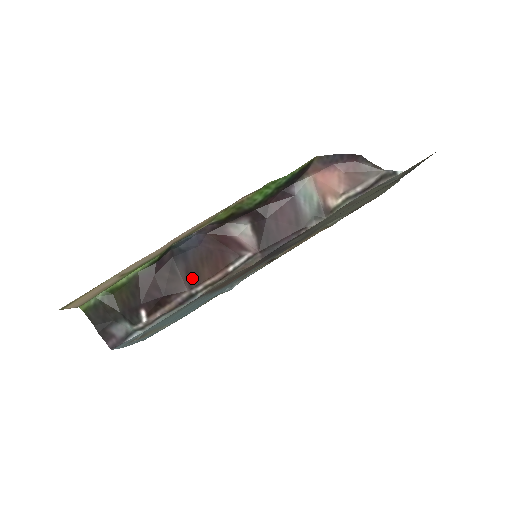
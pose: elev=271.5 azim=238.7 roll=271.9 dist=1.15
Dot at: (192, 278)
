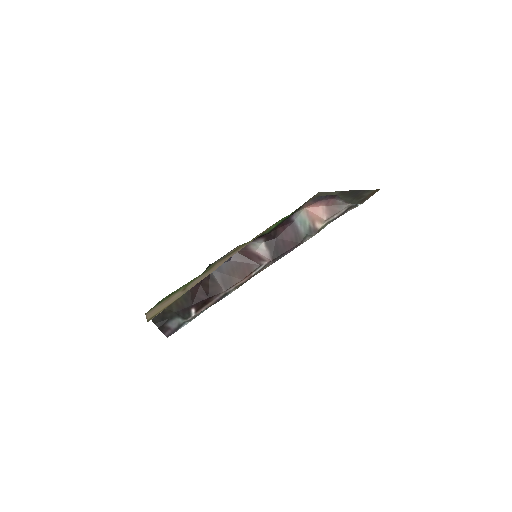
Dot at: (227, 283)
